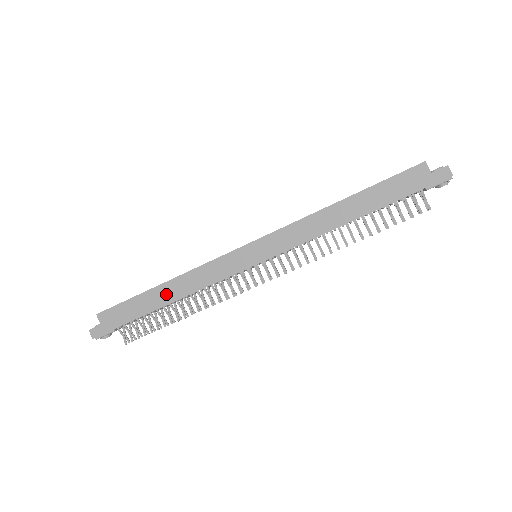
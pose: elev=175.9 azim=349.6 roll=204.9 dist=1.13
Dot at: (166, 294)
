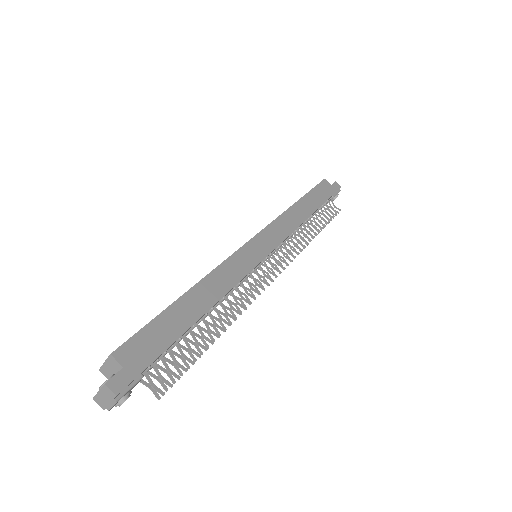
Dot at: (199, 301)
